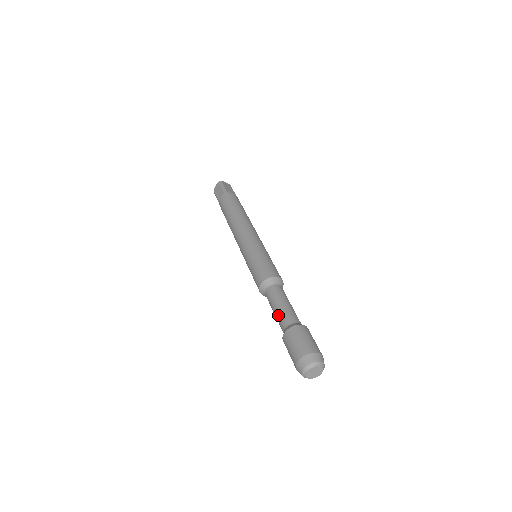
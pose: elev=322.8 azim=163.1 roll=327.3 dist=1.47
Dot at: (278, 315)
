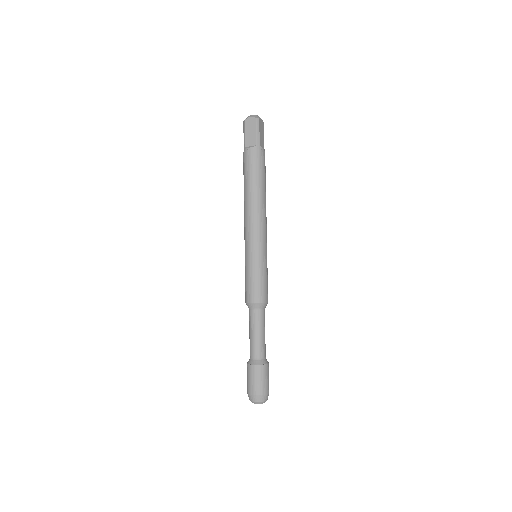
Dot at: (254, 343)
